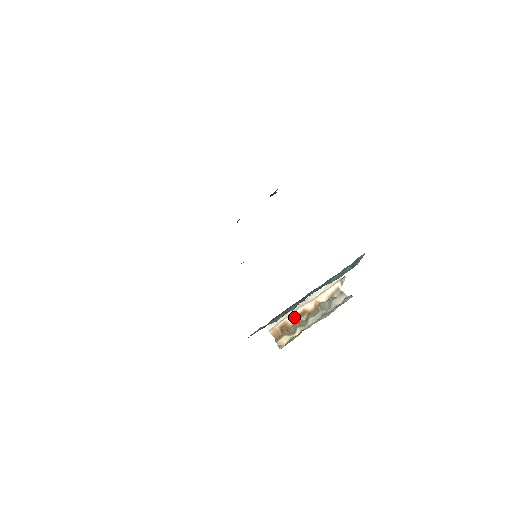
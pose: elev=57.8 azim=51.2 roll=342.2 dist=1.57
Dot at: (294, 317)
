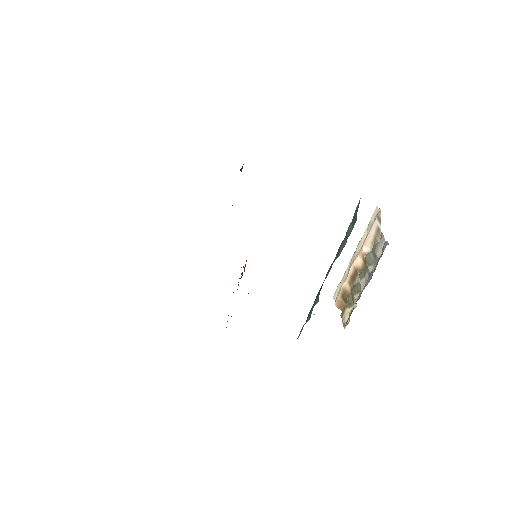
Dot at: (349, 280)
